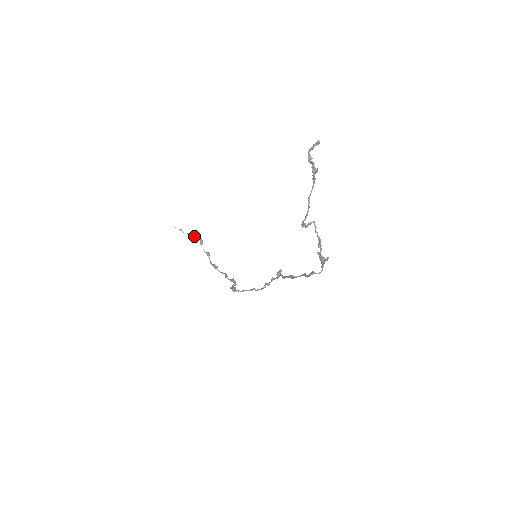
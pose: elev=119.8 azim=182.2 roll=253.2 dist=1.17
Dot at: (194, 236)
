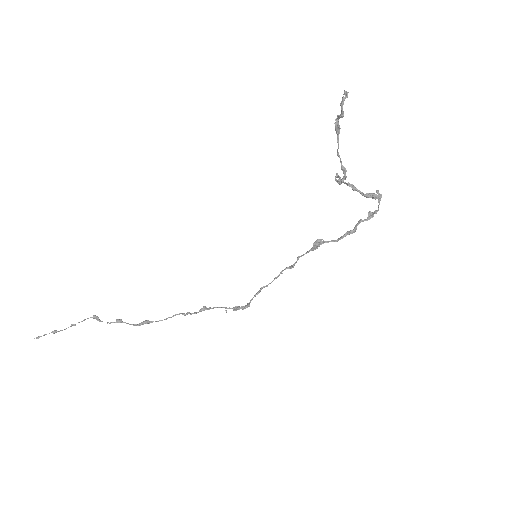
Dot at: (82, 321)
